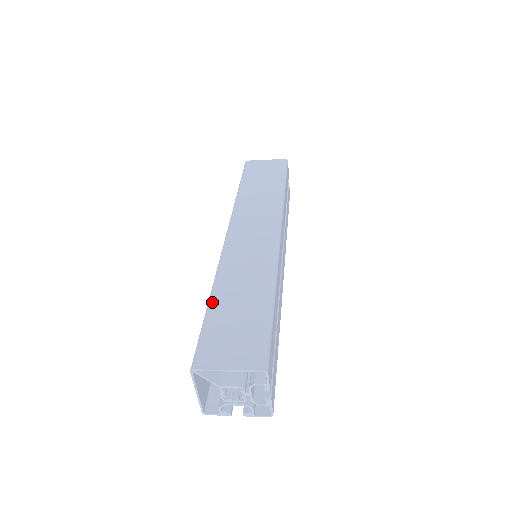
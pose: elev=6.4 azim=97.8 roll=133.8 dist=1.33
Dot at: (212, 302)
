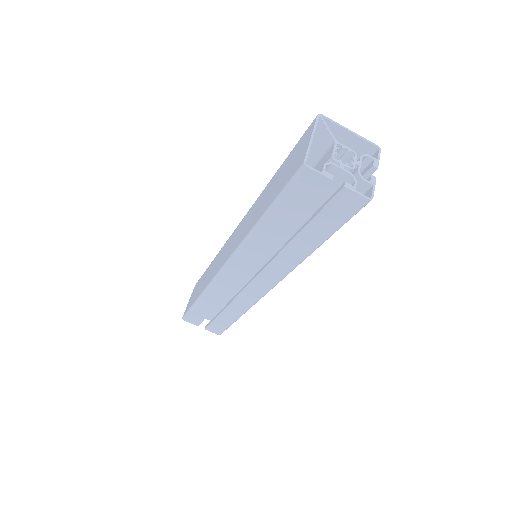
Dot at: occluded
